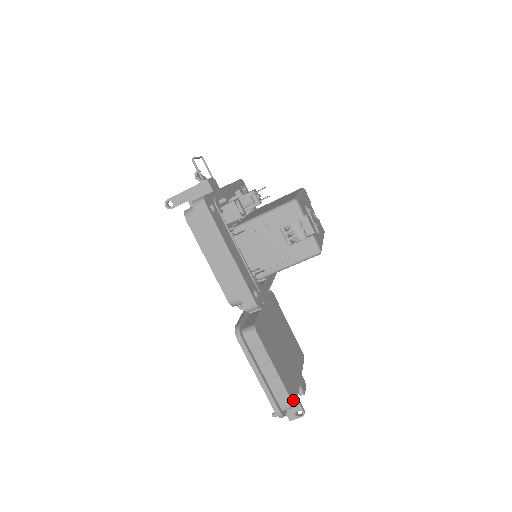
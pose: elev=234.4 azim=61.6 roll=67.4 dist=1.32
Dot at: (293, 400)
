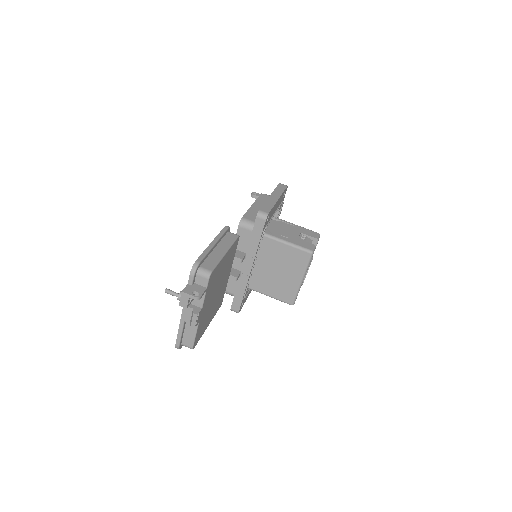
Dot at: (212, 274)
